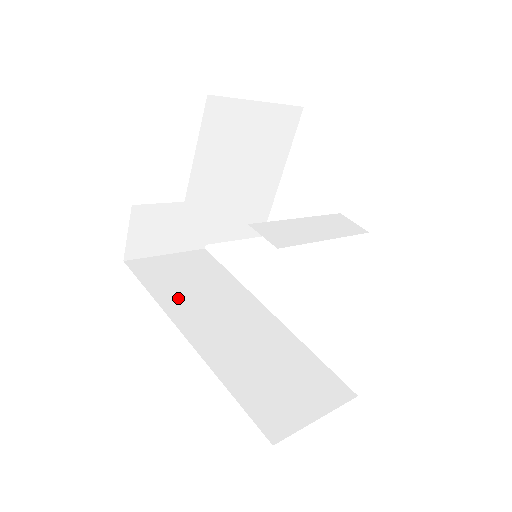
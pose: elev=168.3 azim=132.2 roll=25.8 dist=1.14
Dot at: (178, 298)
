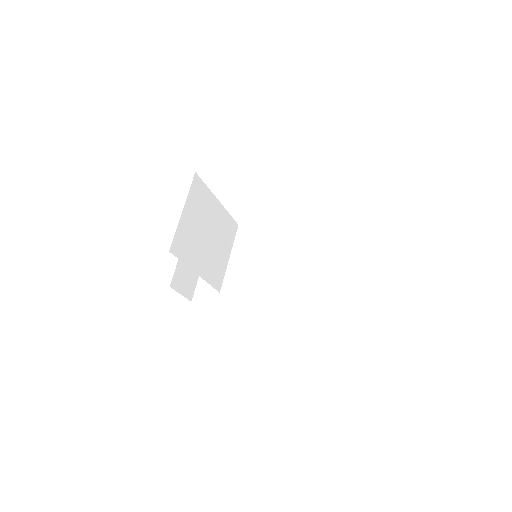
Dot at: (237, 293)
